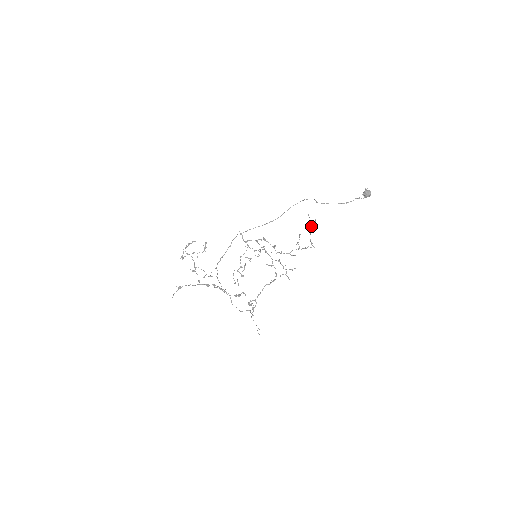
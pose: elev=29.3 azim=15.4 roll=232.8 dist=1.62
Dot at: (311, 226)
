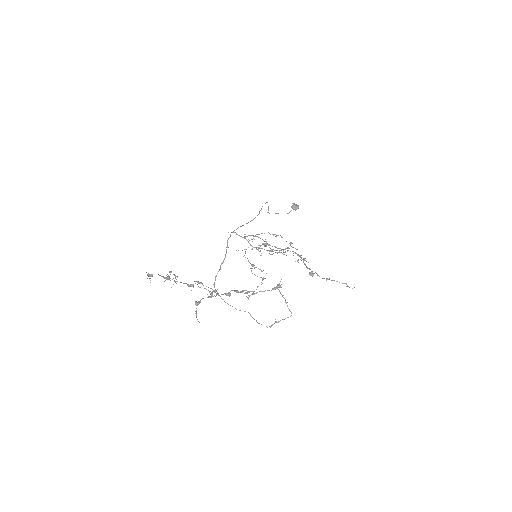
Dot at: (259, 248)
